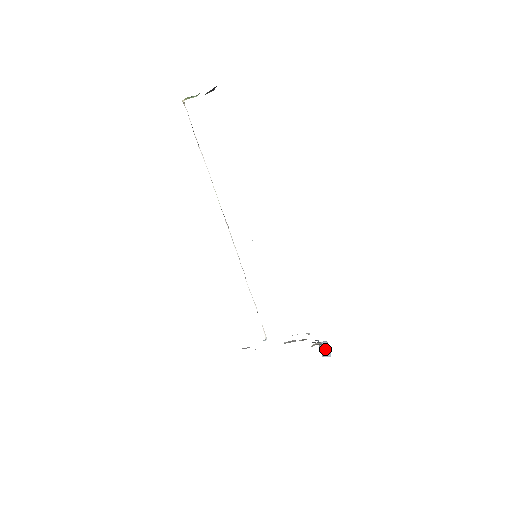
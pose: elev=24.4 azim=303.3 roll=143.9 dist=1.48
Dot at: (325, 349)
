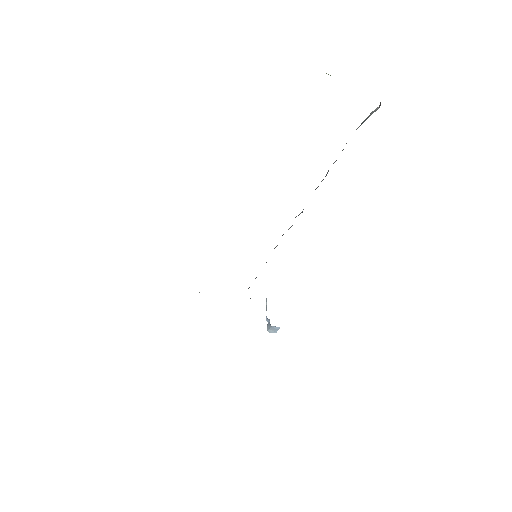
Dot at: (275, 329)
